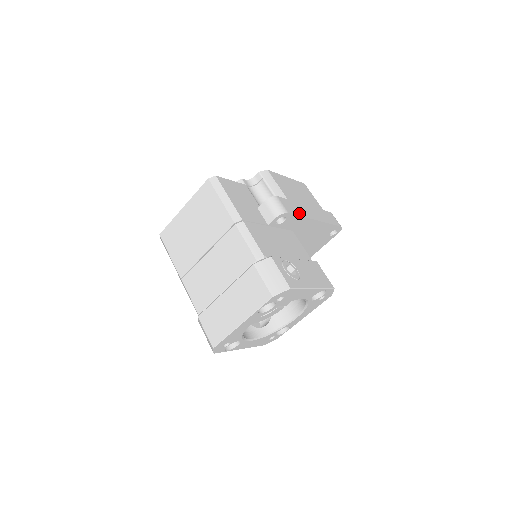
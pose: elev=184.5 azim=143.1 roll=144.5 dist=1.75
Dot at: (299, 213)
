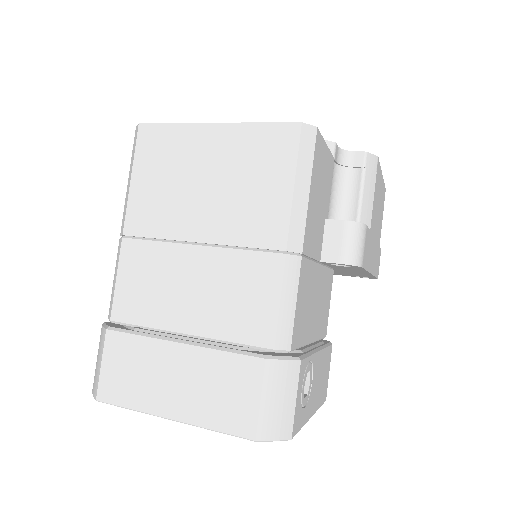
Dot at: (368, 263)
